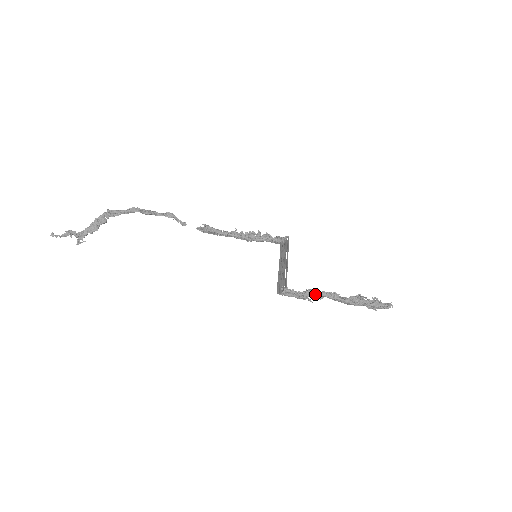
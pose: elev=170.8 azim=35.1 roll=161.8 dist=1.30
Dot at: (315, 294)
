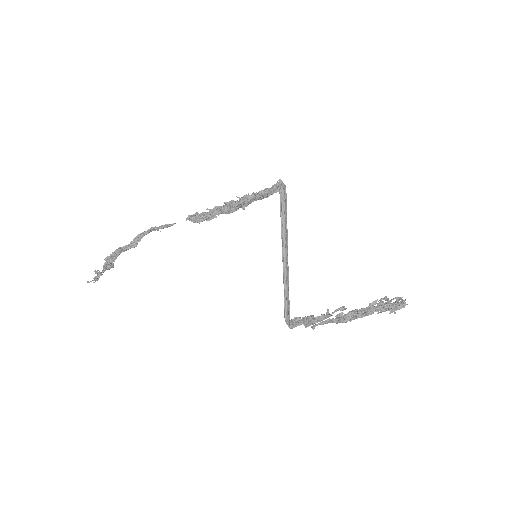
Dot at: (319, 324)
